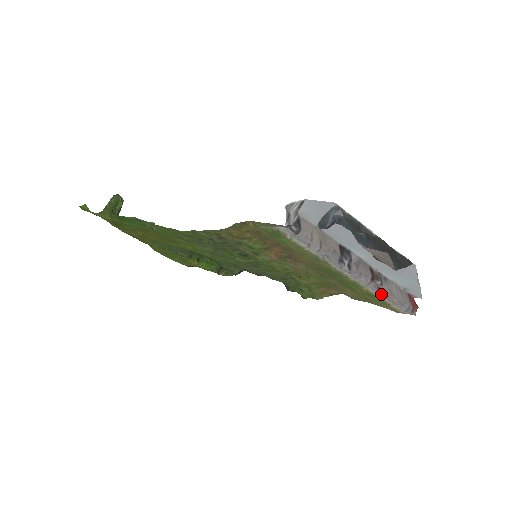
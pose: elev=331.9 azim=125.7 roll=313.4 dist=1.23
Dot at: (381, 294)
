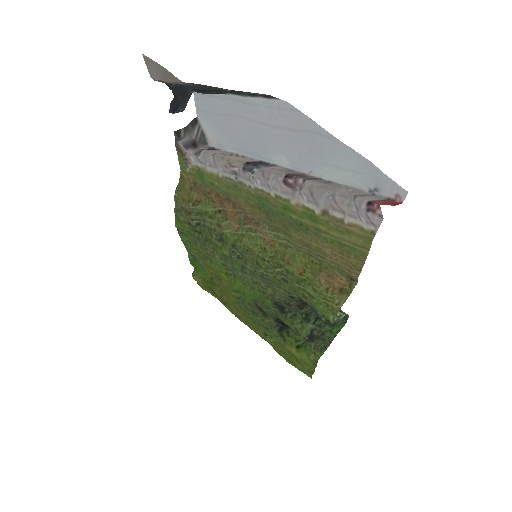
Dot at: (307, 197)
